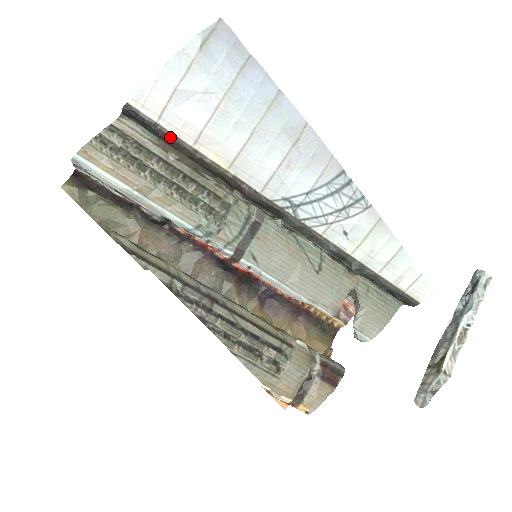
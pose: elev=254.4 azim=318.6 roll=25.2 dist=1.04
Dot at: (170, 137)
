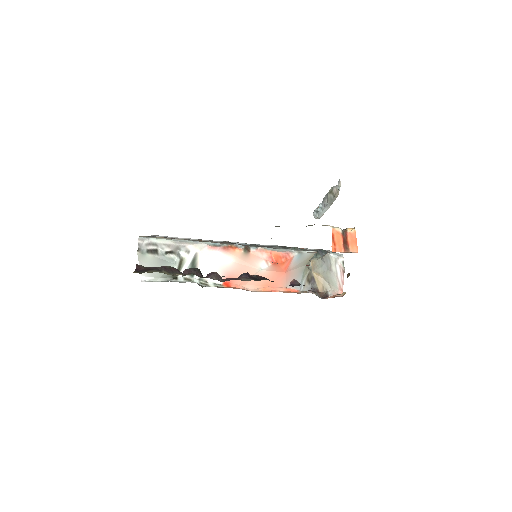
Dot at: occluded
